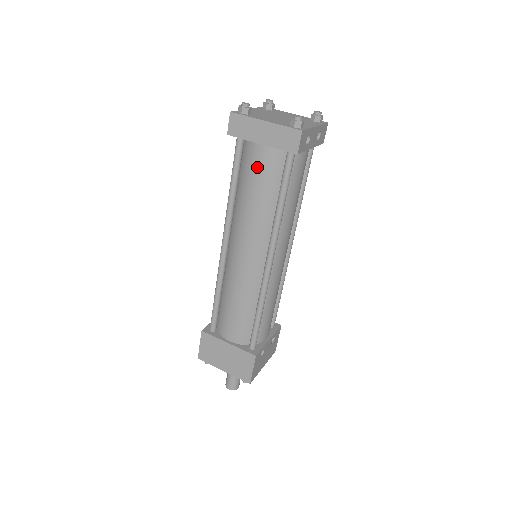
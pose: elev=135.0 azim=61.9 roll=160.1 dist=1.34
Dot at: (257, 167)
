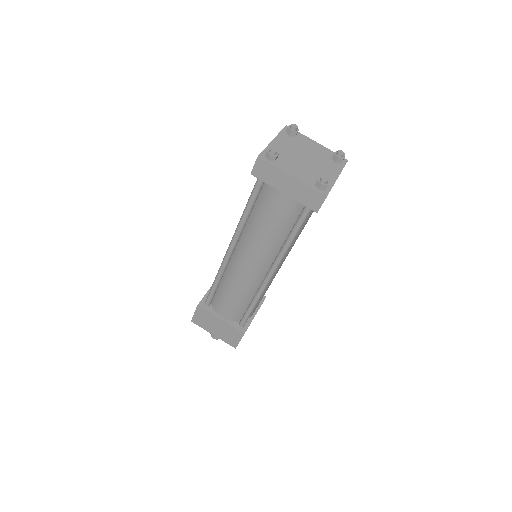
Dot at: (275, 207)
